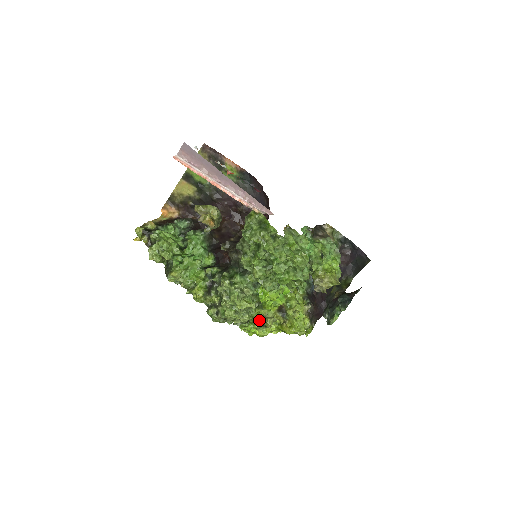
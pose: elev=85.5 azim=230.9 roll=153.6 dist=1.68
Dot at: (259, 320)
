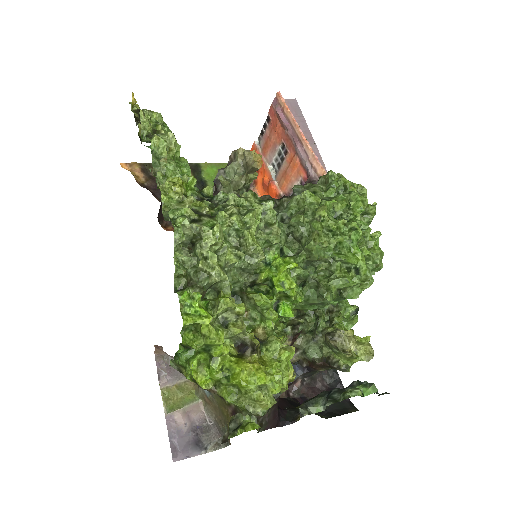
Dot at: occluded
